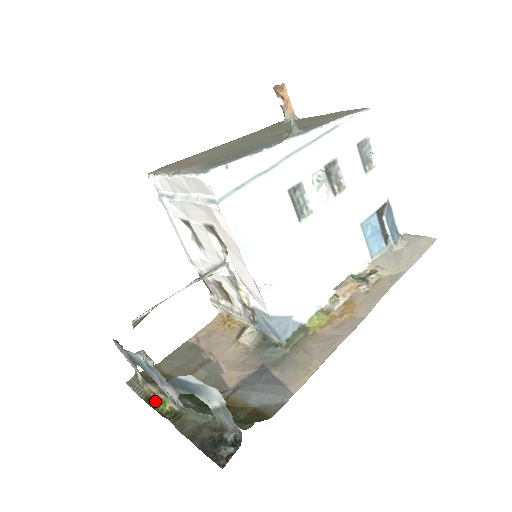
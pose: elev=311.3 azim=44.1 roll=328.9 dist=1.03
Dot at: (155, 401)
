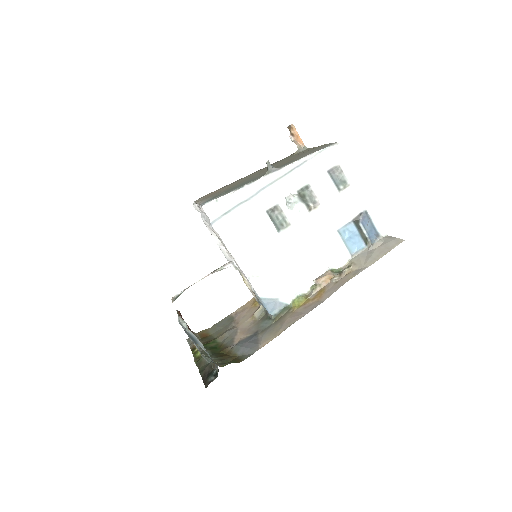
Dot at: (196, 351)
